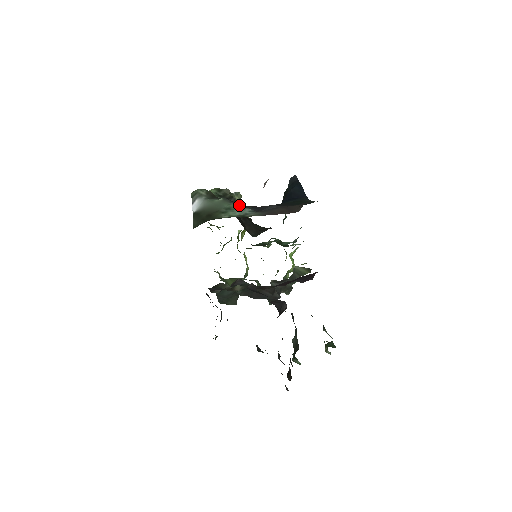
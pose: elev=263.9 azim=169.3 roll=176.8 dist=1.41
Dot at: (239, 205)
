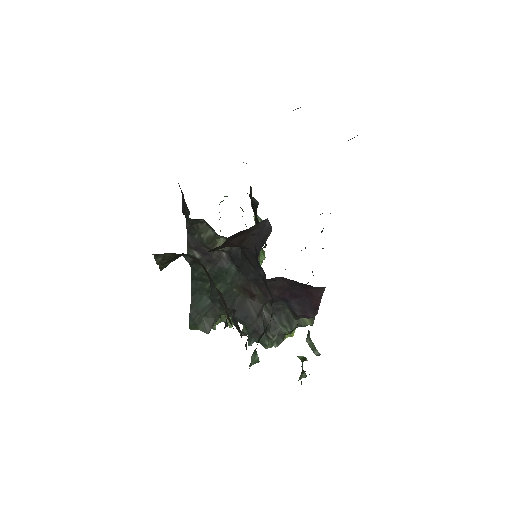
Dot at: occluded
